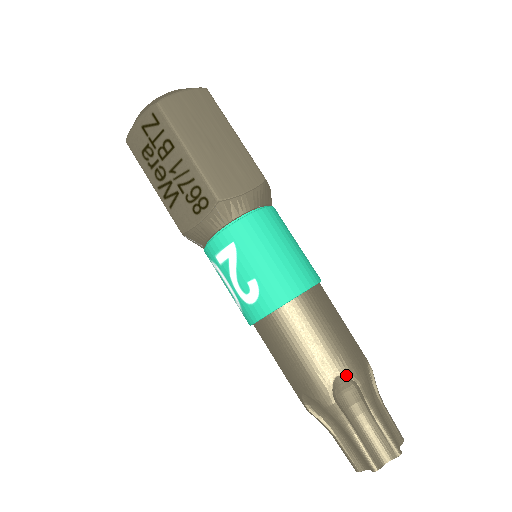
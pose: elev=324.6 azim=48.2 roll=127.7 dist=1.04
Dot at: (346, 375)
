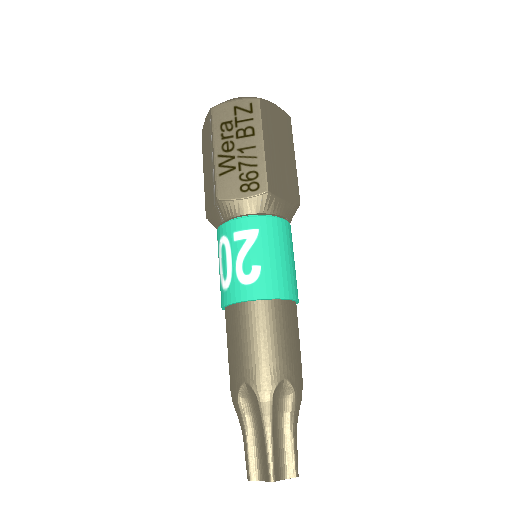
Dot at: (291, 383)
